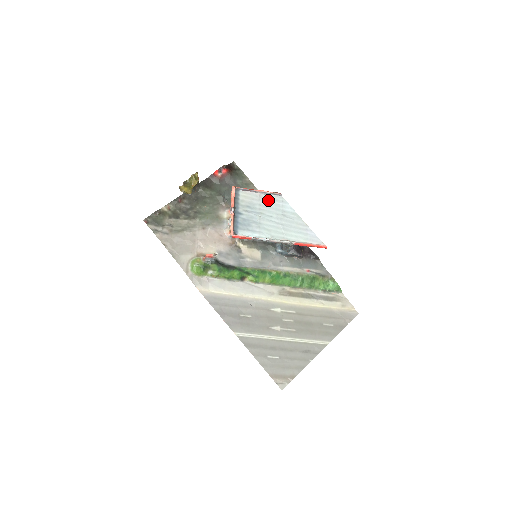
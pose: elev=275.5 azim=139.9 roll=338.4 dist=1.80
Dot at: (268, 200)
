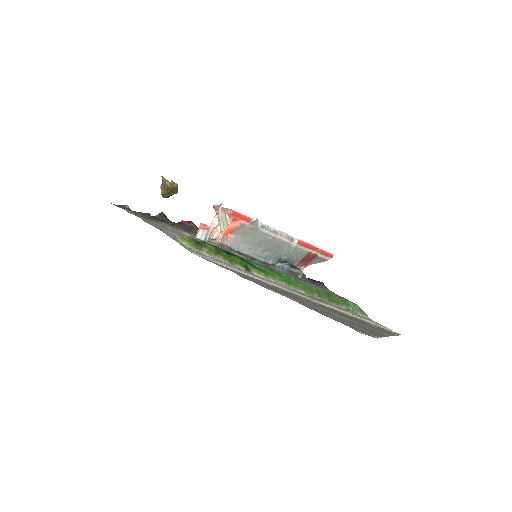
Dot at: occluded
